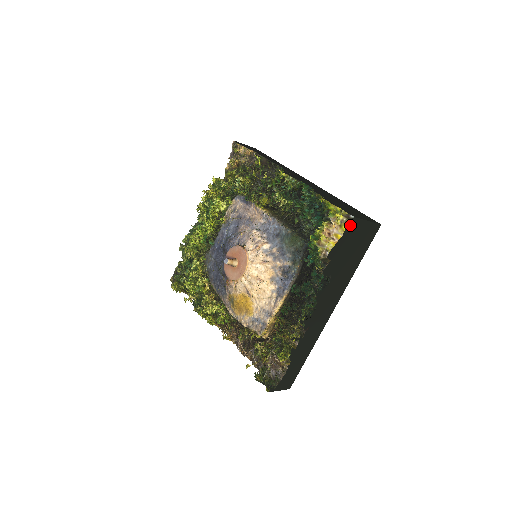
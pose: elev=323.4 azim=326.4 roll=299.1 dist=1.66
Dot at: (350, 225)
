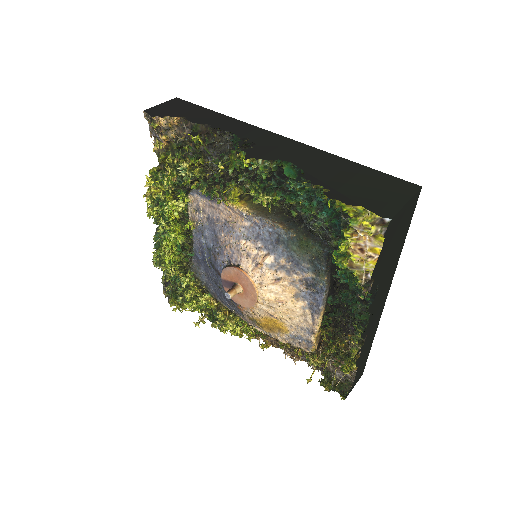
Dot at: (388, 230)
